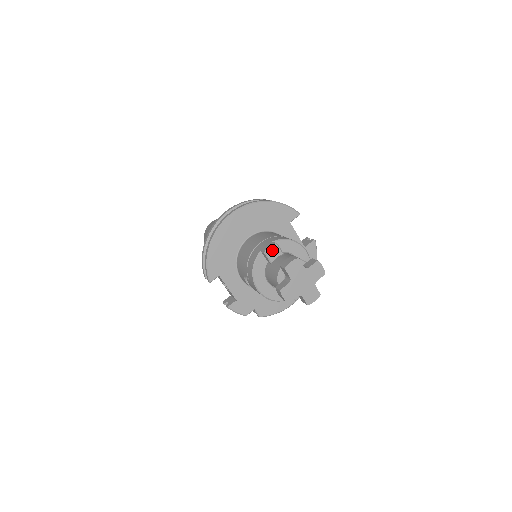
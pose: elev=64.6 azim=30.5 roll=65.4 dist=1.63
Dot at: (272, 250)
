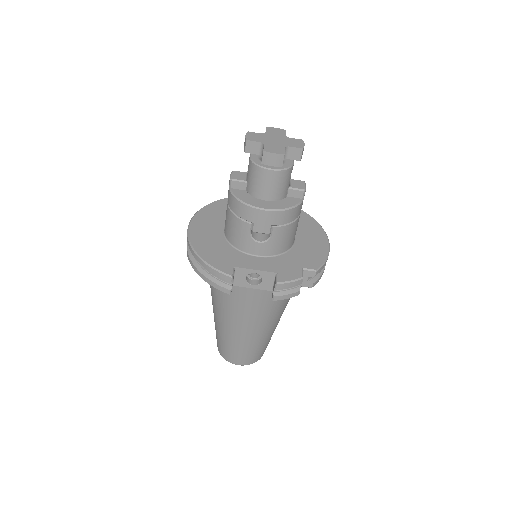
Dot at: (235, 175)
